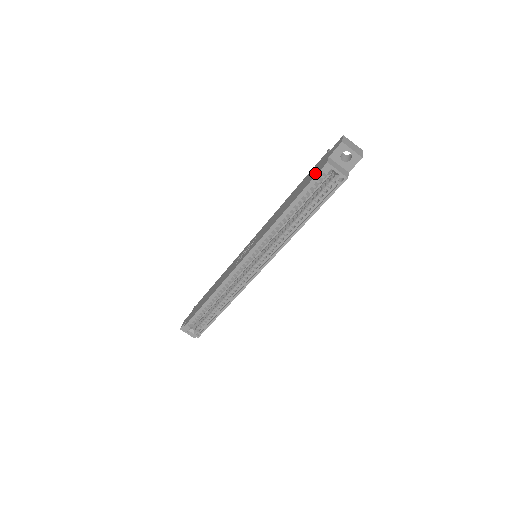
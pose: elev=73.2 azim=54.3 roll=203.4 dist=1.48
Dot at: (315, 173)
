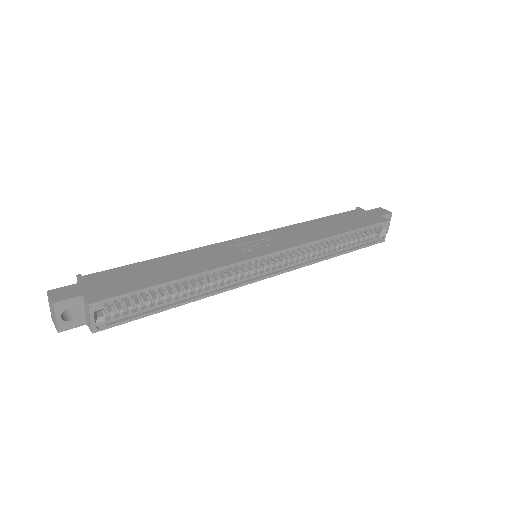
Dot at: (372, 220)
